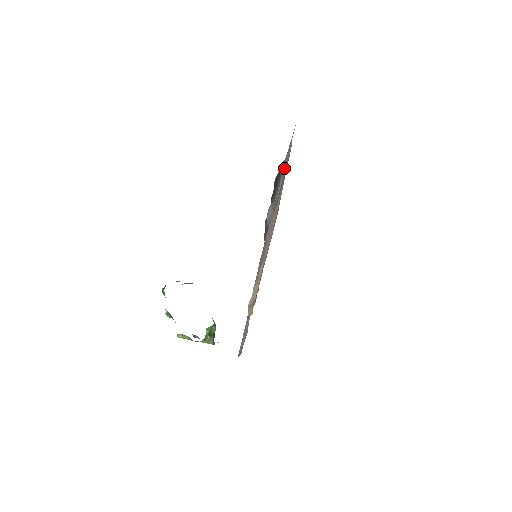
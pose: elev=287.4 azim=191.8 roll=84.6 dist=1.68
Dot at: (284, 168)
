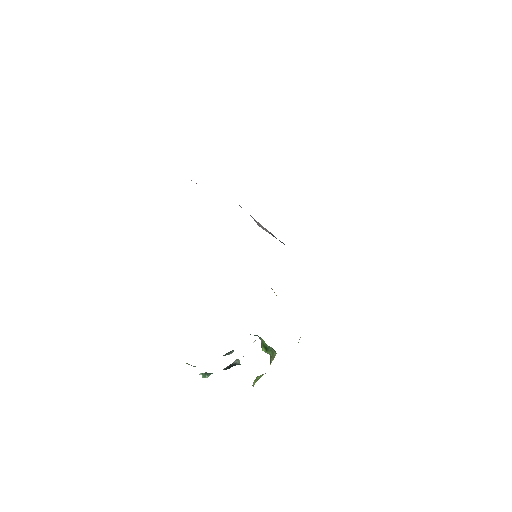
Dot at: occluded
